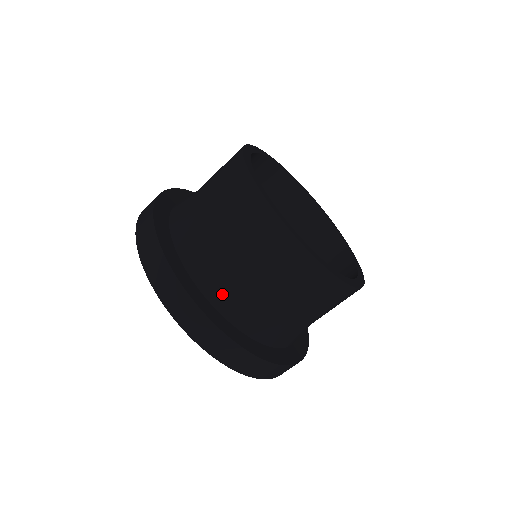
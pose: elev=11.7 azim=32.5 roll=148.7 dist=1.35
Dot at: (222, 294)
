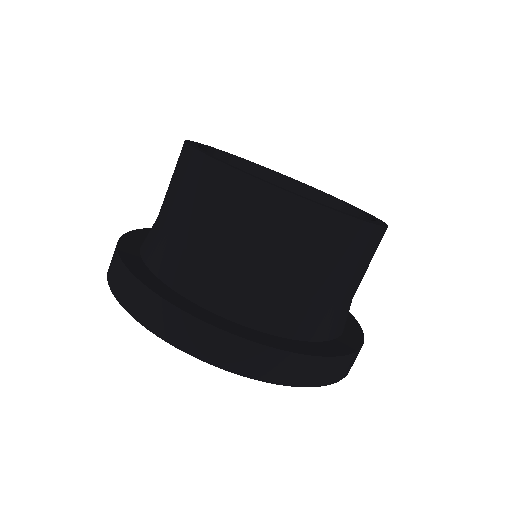
Dot at: (326, 325)
